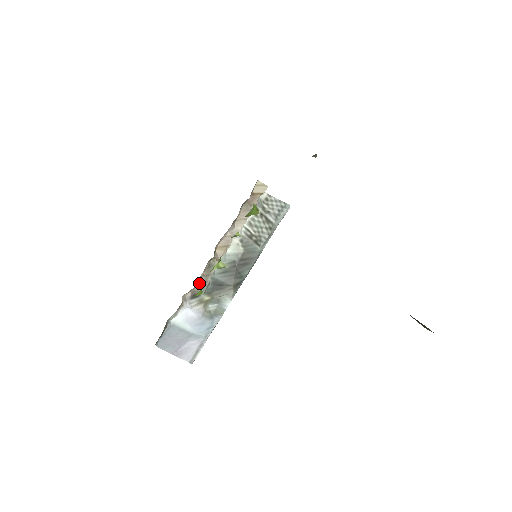
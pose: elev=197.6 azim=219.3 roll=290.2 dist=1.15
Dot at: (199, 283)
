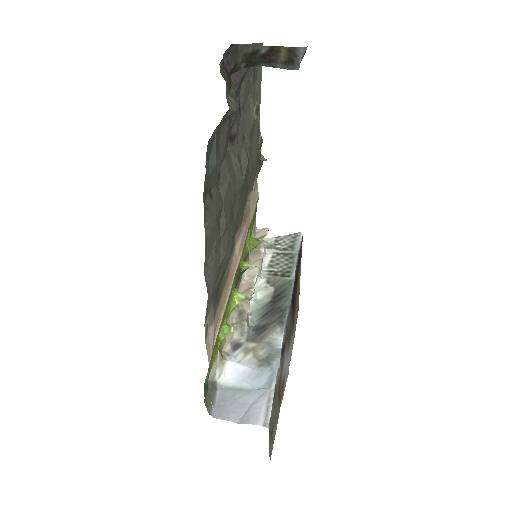
Dot at: (233, 329)
